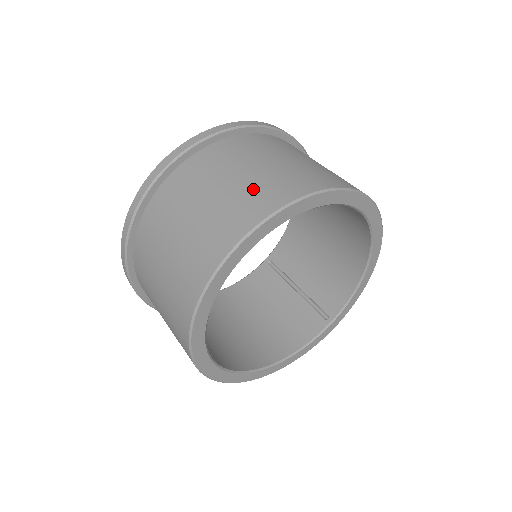
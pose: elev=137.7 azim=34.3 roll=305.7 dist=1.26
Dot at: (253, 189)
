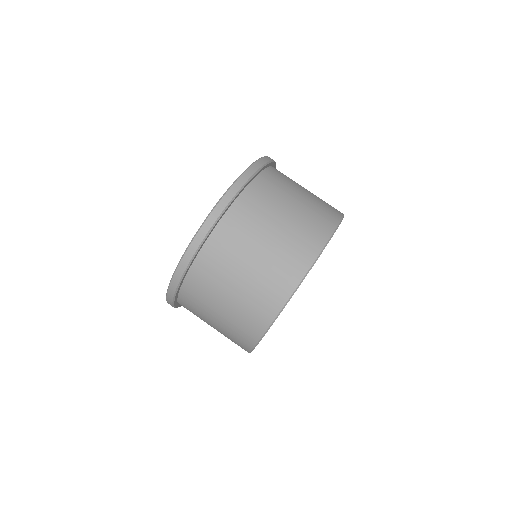
Dot at: (317, 208)
